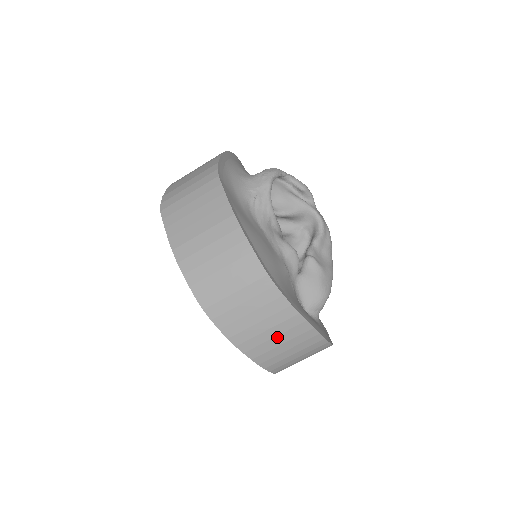
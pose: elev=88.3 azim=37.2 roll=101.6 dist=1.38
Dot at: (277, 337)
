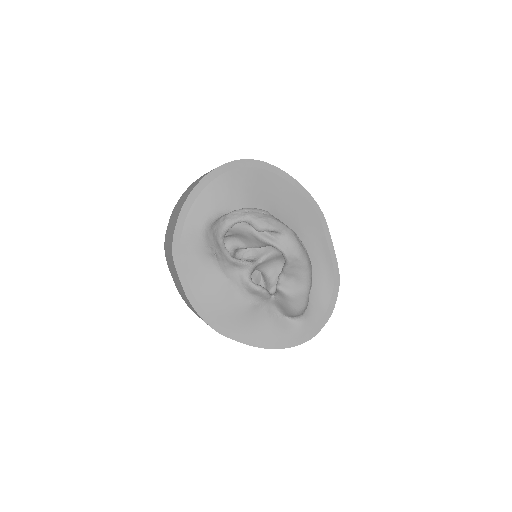
Dot at: occluded
